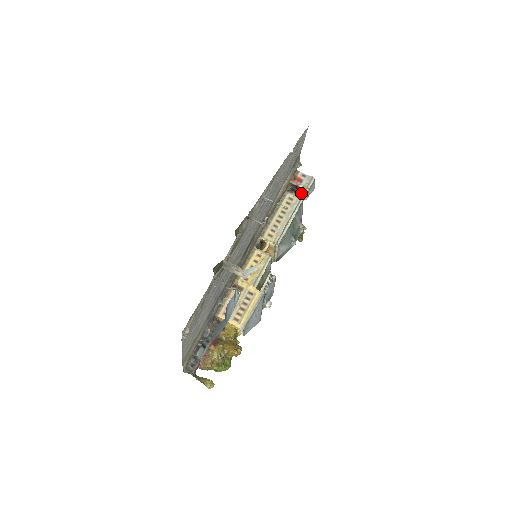
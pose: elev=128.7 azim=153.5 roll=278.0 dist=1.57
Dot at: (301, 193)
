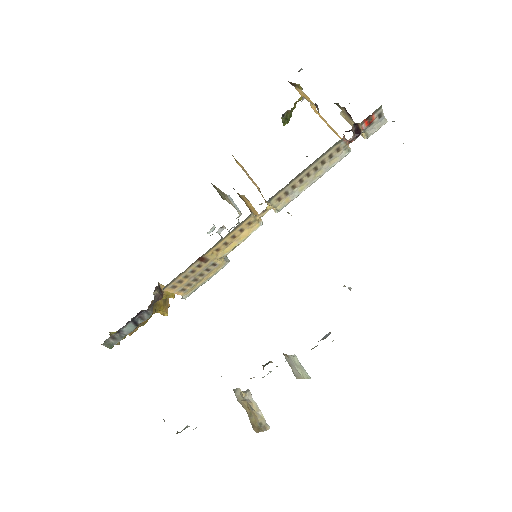
Dot at: (352, 123)
